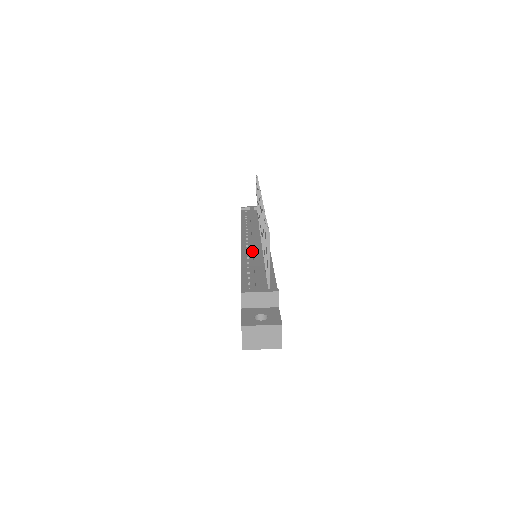
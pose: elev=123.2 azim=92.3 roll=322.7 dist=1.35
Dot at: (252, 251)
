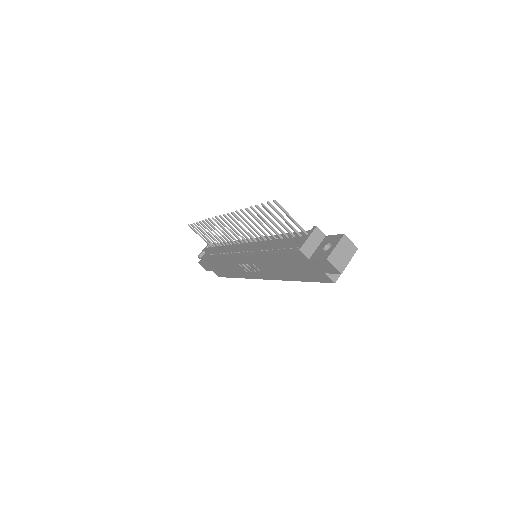
Dot at: (257, 248)
